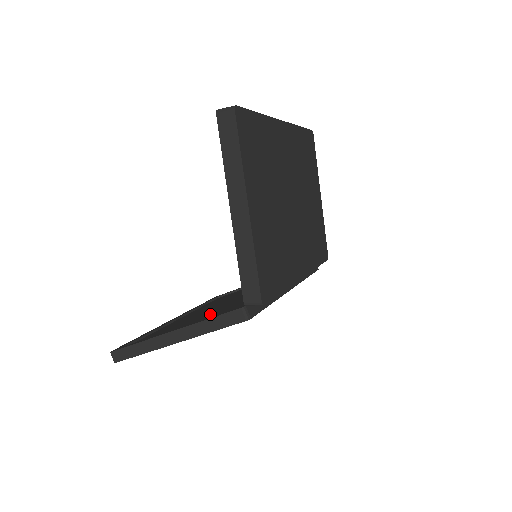
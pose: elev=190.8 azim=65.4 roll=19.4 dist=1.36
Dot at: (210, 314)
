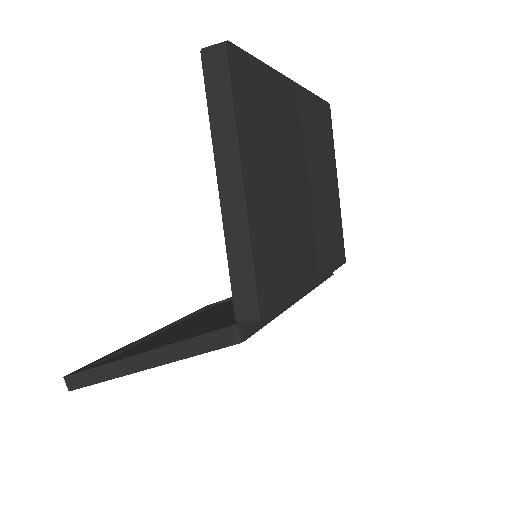
Dot at: (194, 330)
